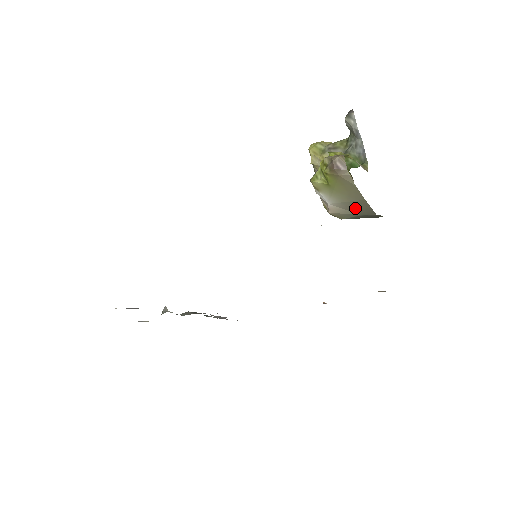
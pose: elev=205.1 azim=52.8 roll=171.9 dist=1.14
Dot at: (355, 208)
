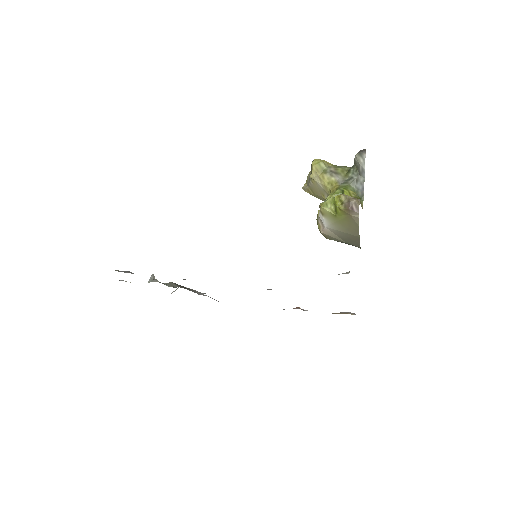
Dot at: (346, 238)
